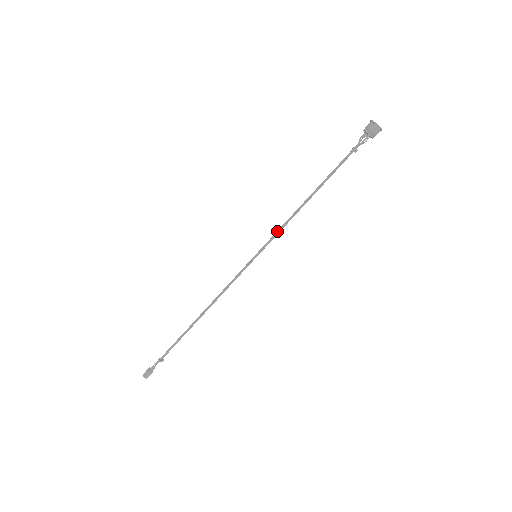
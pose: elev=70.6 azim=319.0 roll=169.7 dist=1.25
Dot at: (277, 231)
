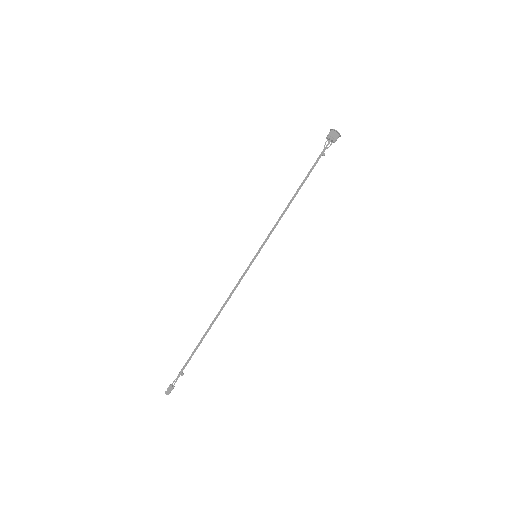
Dot at: (271, 231)
